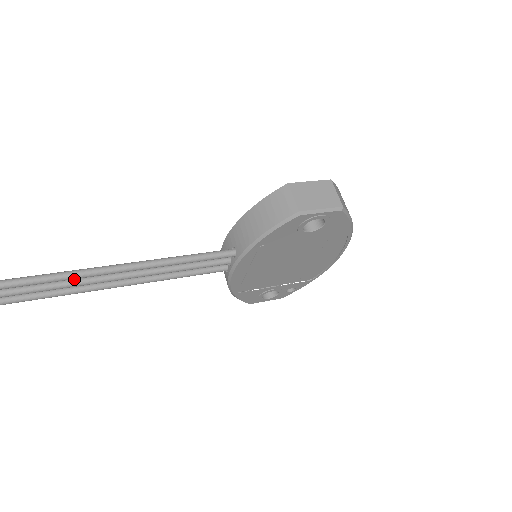
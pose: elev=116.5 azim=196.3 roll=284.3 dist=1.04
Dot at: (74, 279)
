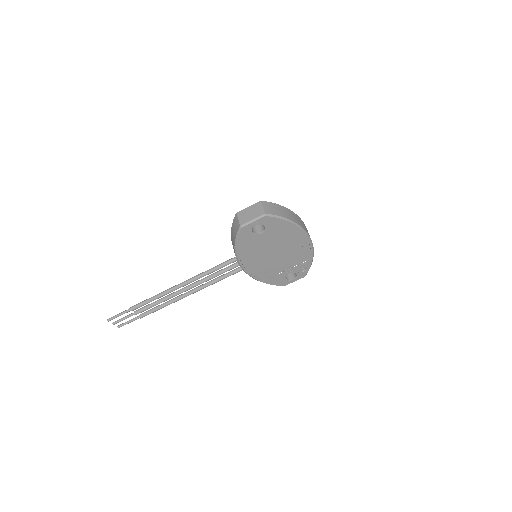
Dot at: (168, 295)
